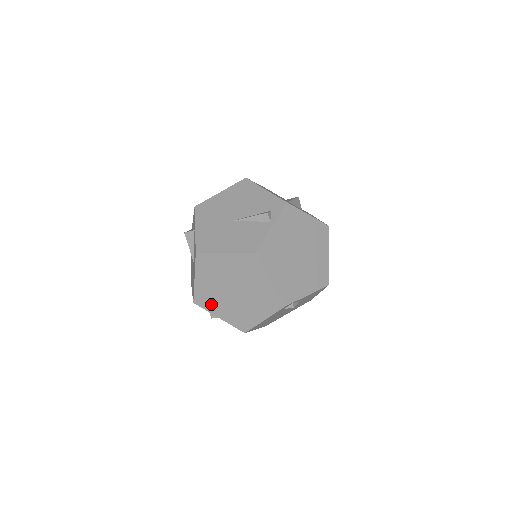
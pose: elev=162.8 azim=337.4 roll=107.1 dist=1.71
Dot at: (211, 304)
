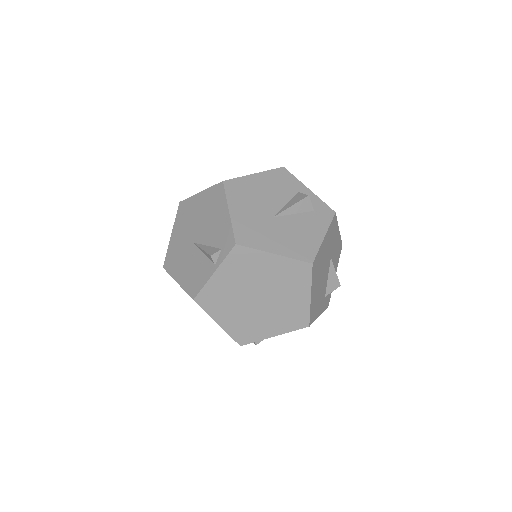
Dot at: occluded
